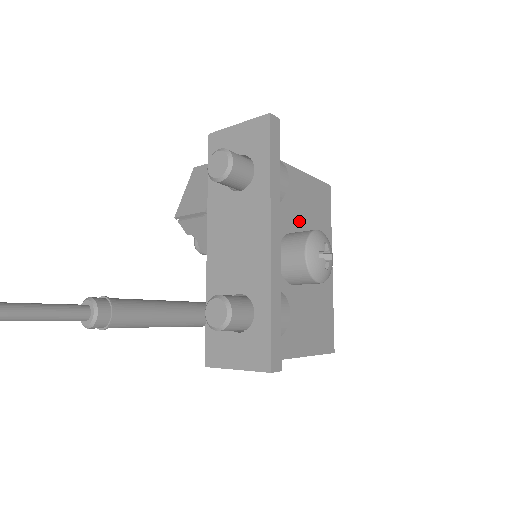
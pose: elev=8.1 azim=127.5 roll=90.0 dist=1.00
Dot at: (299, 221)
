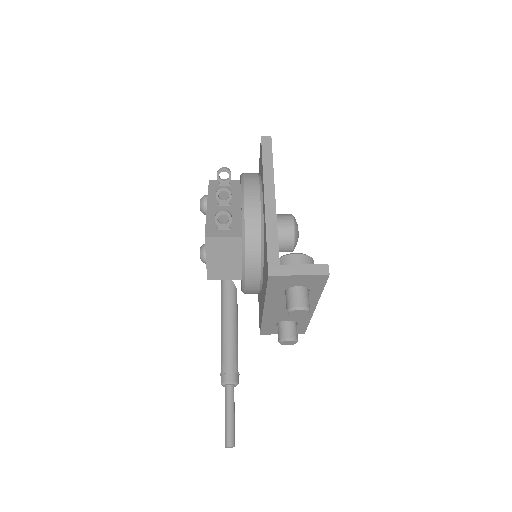
Dot at: occluded
